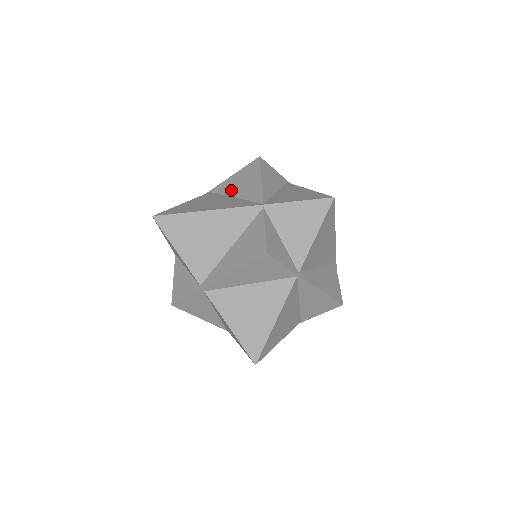
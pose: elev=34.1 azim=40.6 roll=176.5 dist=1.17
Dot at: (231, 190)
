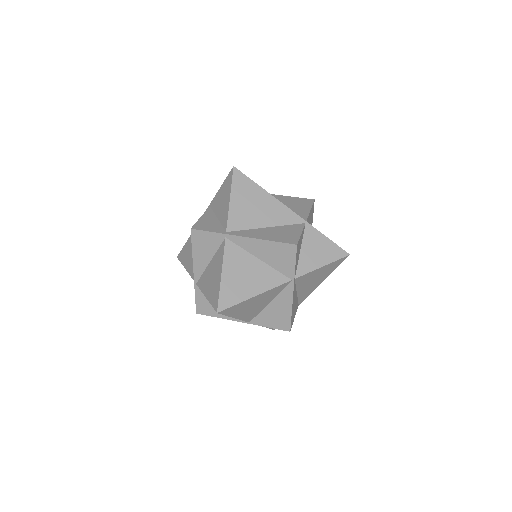
Dot at: (282, 202)
